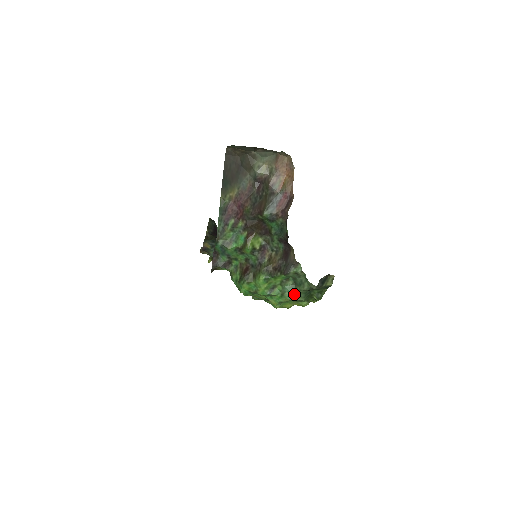
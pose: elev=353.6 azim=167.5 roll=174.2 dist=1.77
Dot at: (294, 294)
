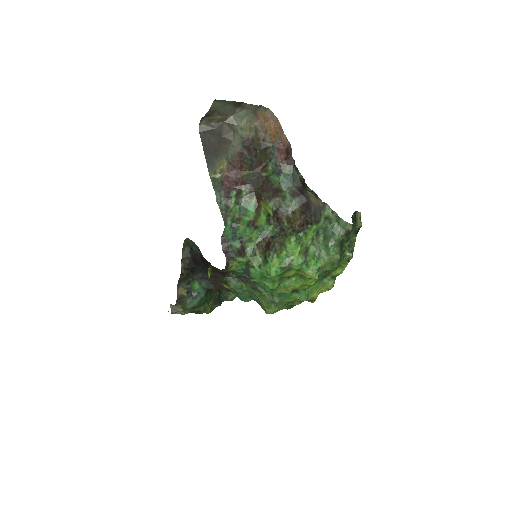
Dot at: (330, 250)
